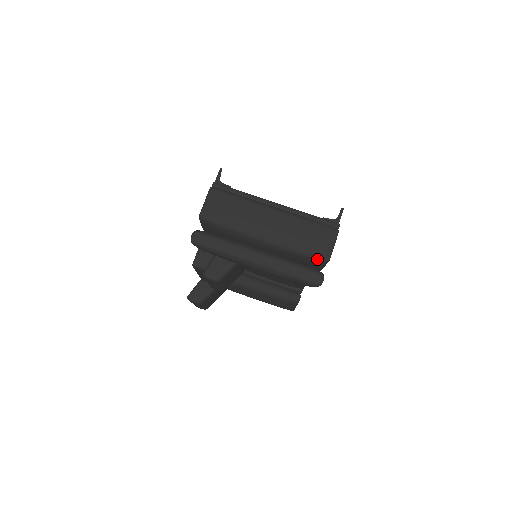
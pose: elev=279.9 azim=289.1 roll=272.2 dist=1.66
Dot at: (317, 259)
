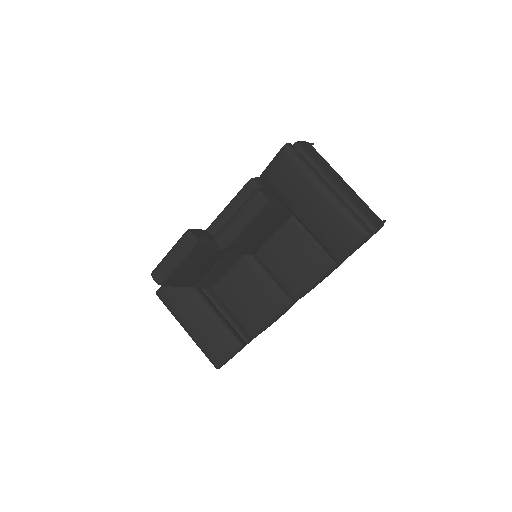
Dot at: (369, 224)
